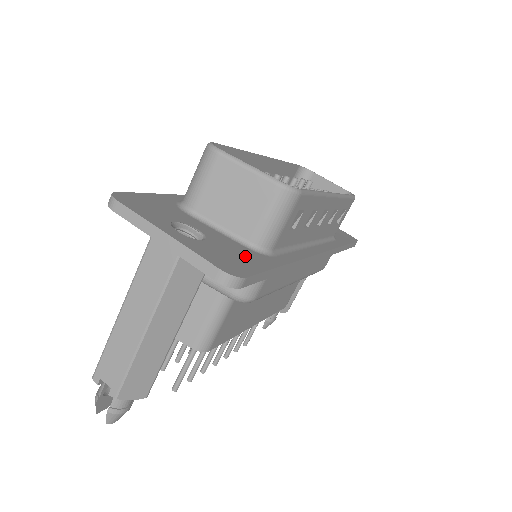
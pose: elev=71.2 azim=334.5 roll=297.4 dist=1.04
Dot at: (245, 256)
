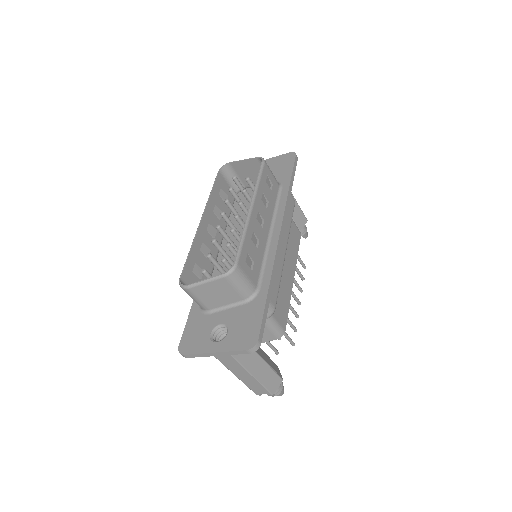
Dot at: (249, 316)
